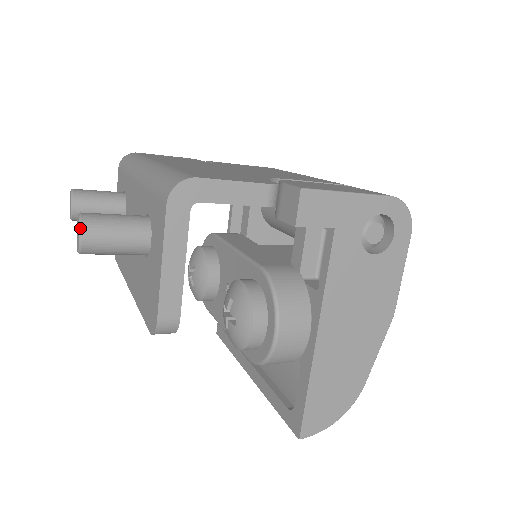
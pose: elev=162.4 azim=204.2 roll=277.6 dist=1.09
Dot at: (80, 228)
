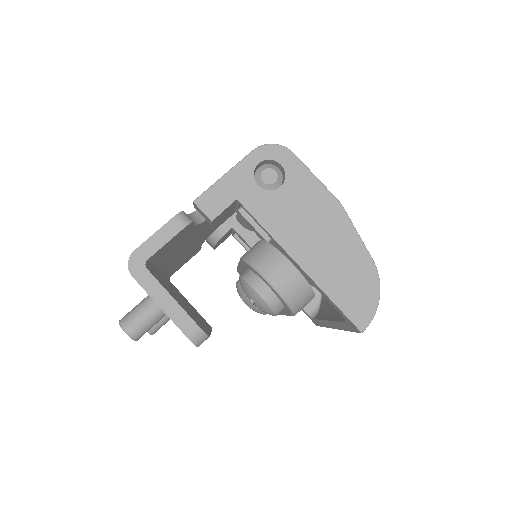
Dot at: (121, 327)
